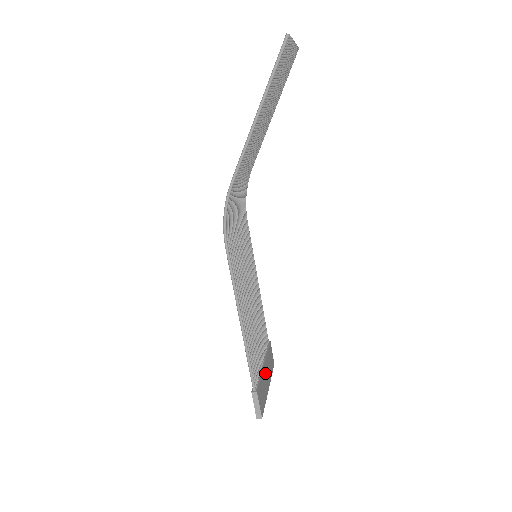
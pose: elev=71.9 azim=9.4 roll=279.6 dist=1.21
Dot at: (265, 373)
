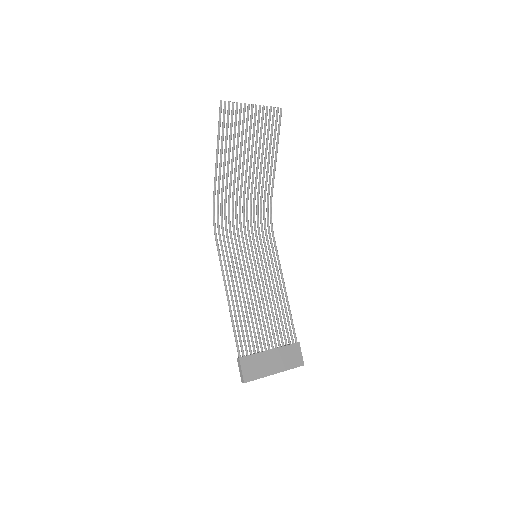
Dot at: (270, 357)
